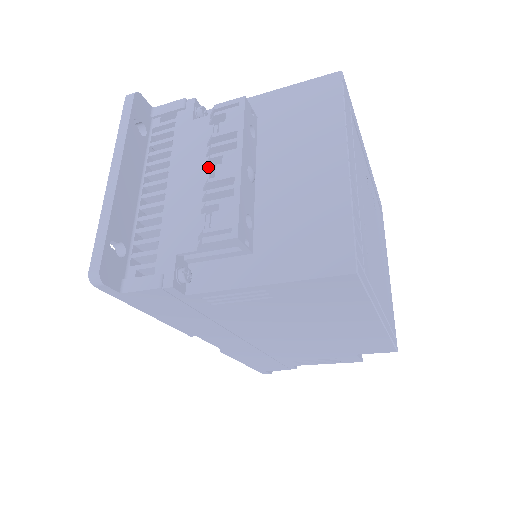
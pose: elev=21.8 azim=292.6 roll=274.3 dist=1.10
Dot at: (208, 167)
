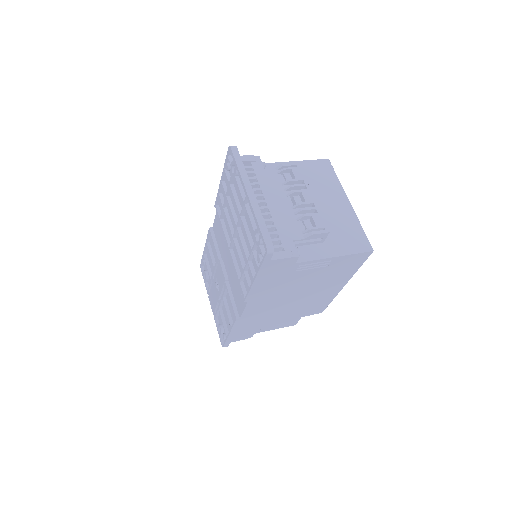
Dot at: (289, 197)
